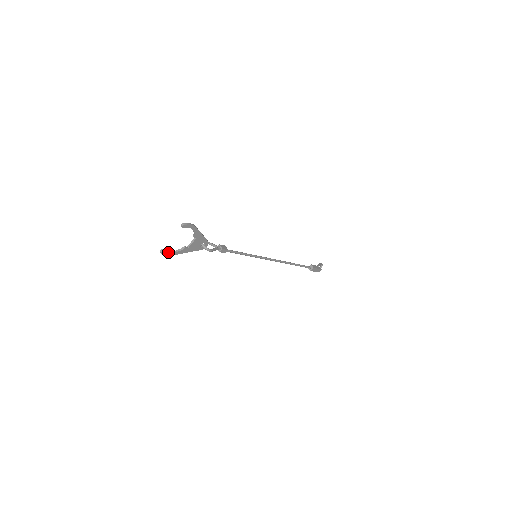
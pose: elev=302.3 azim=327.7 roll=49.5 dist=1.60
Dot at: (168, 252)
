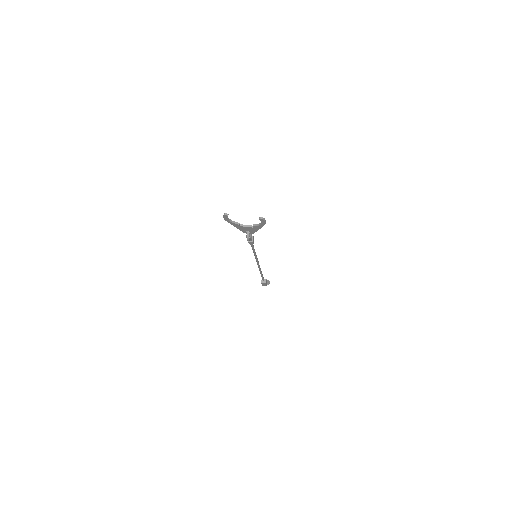
Dot at: (228, 218)
